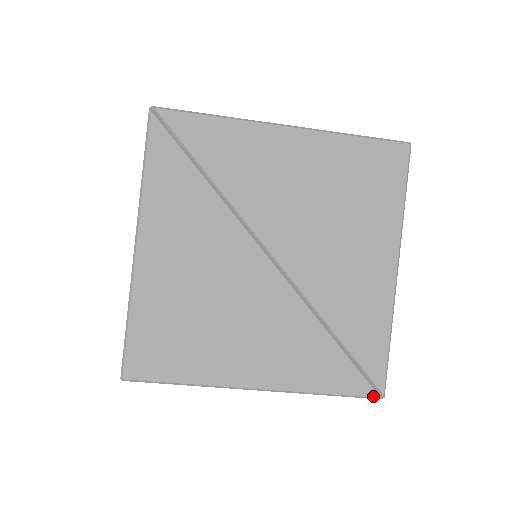
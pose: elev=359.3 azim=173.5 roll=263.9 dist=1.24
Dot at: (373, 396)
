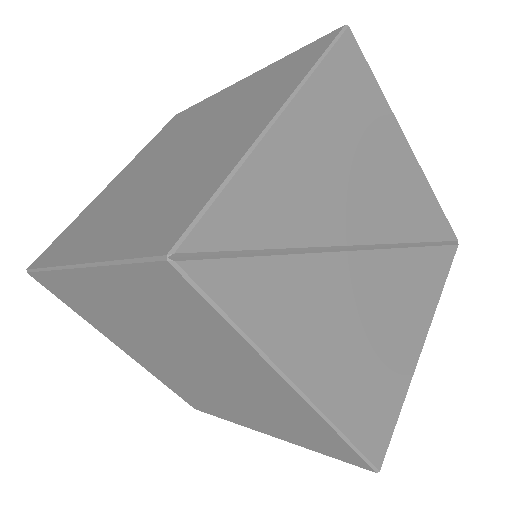
Dot at: (456, 249)
